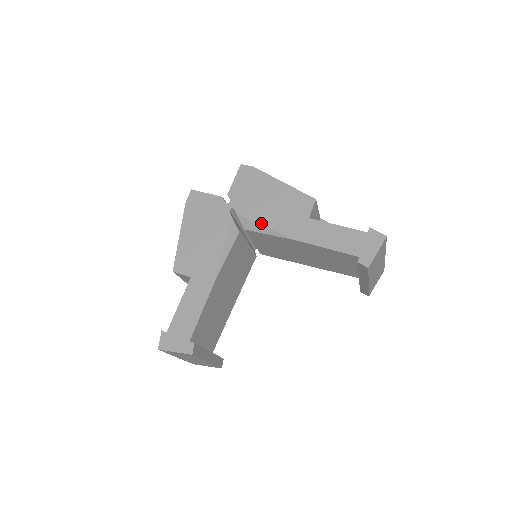
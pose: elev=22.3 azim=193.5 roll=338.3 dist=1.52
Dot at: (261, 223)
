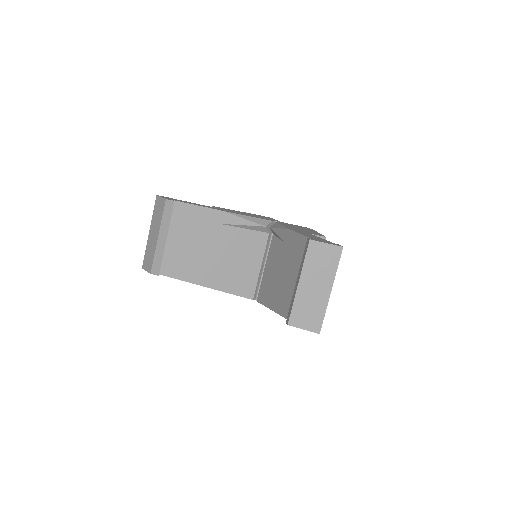
Dot at: occluded
